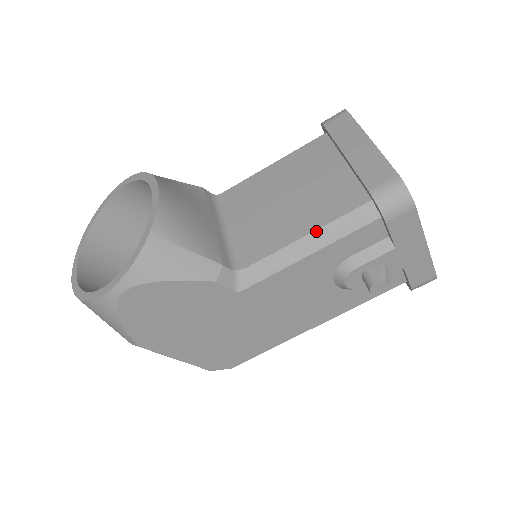
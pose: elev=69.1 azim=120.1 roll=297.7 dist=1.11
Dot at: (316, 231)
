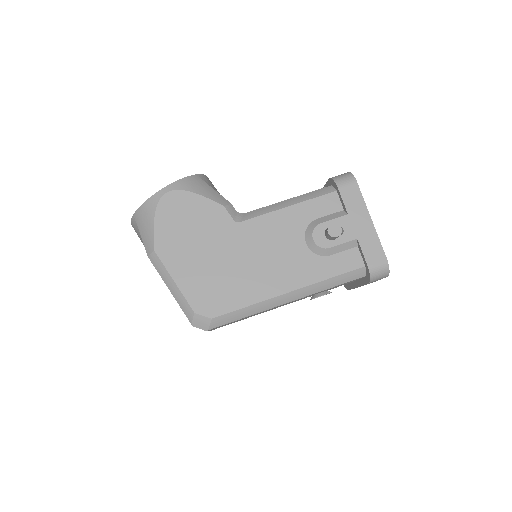
Dot at: (295, 197)
